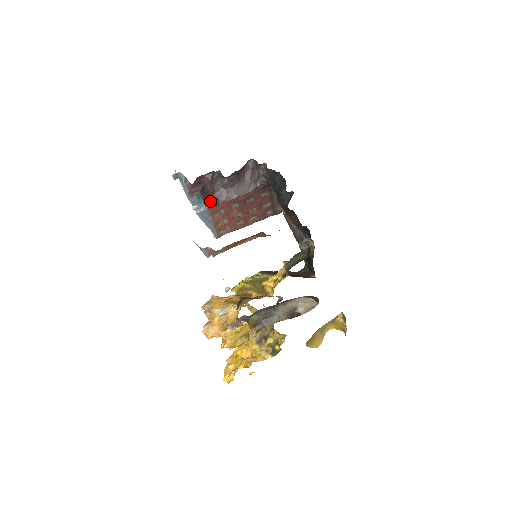
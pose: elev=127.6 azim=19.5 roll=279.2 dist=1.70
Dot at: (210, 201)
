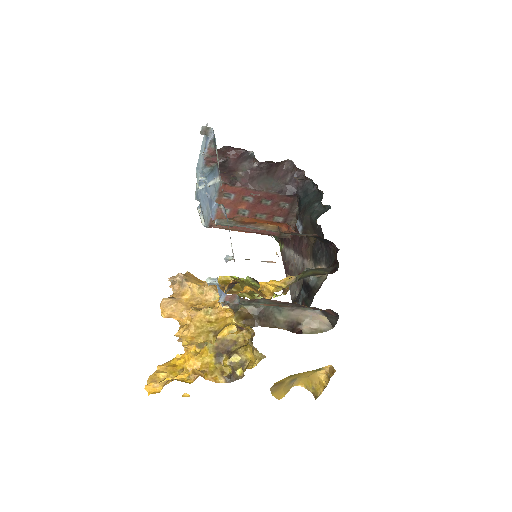
Dot at: (228, 176)
